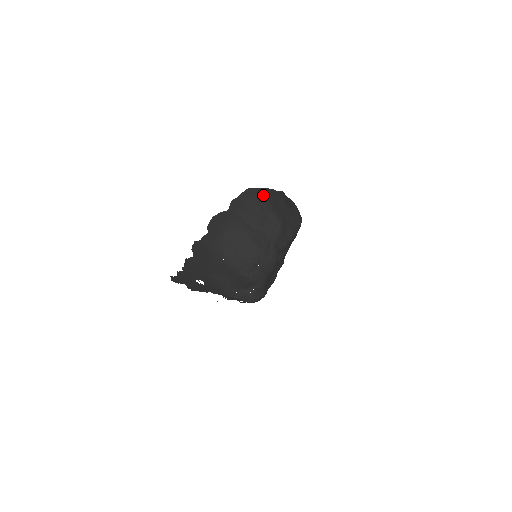
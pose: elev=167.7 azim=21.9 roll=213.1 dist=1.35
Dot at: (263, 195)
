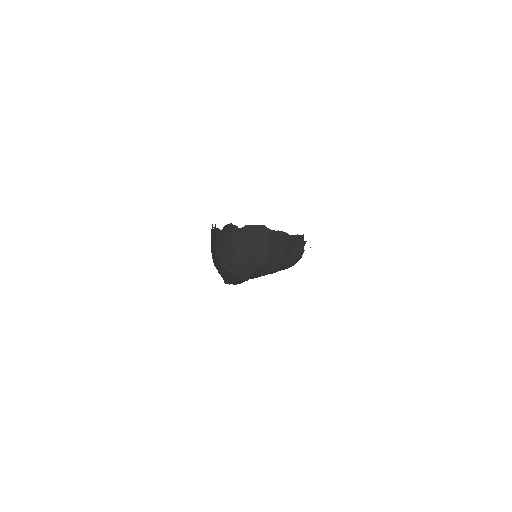
Dot at: (268, 238)
